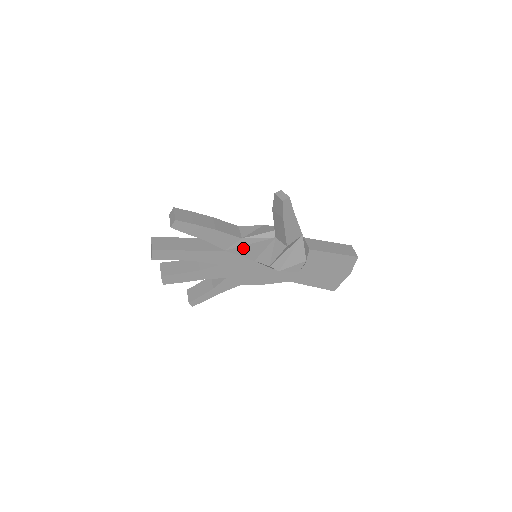
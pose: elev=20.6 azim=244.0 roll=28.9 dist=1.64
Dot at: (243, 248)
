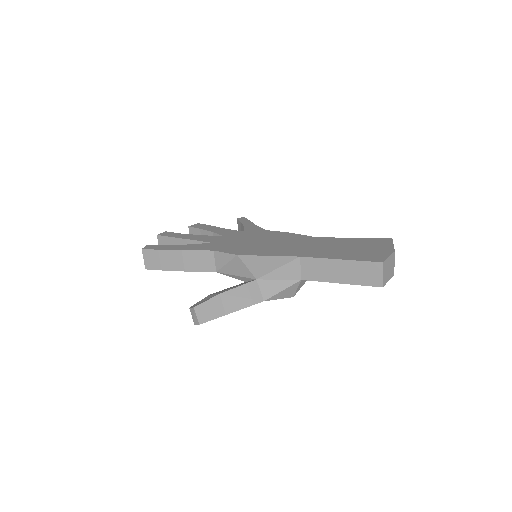
Dot at: occluded
